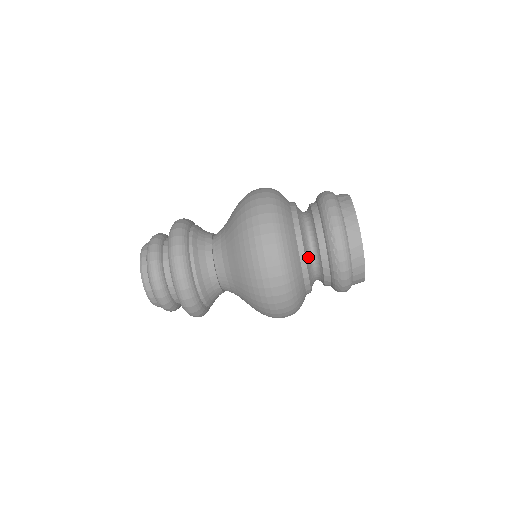
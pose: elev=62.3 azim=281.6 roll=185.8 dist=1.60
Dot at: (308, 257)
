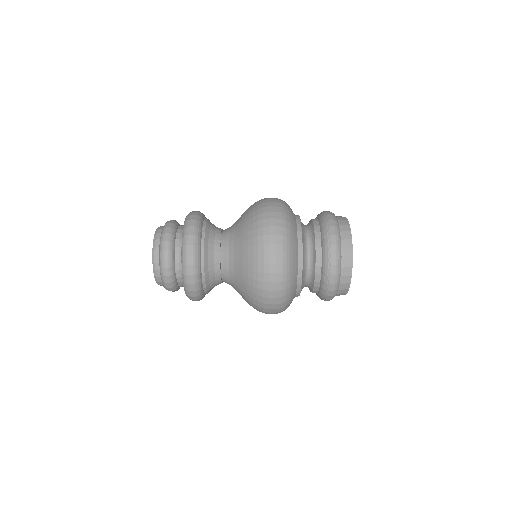
Dot at: (303, 226)
